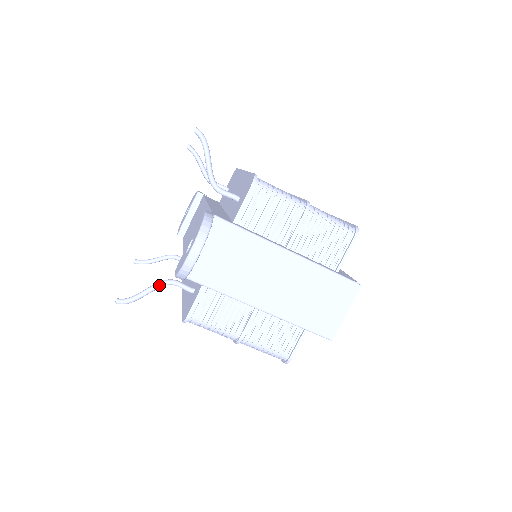
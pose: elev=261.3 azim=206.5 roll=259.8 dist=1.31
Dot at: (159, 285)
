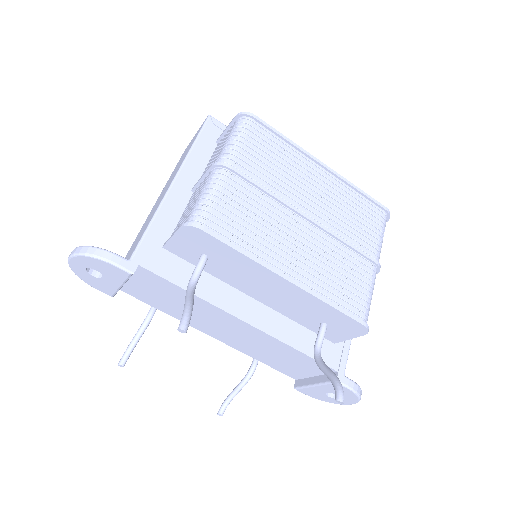
Dot at: occluded
